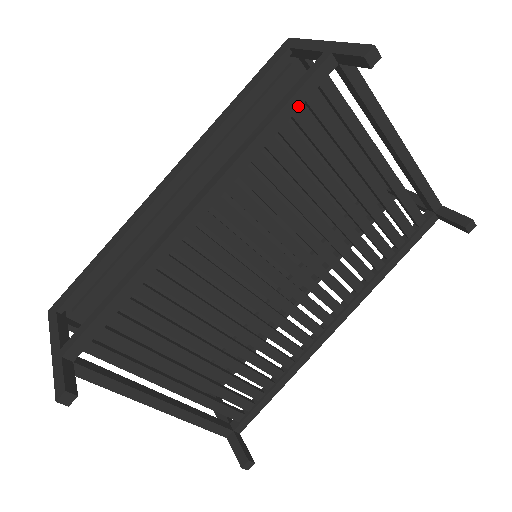
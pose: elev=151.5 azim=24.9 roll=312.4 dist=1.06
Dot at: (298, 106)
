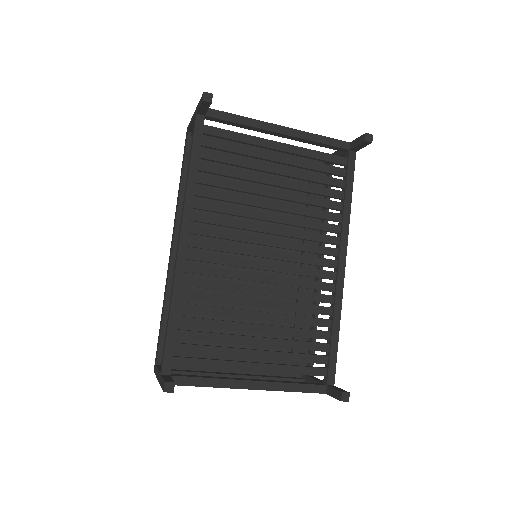
Dot at: (199, 150)
